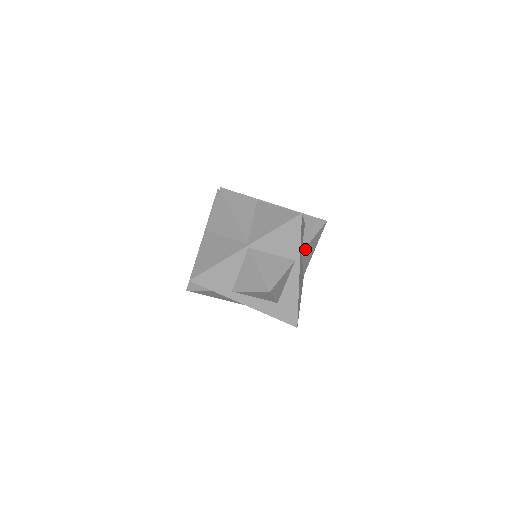
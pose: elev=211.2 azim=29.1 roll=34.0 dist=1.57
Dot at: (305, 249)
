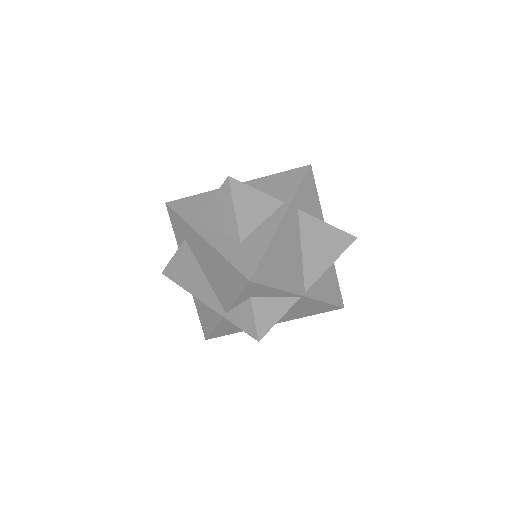
Dot at: (308, 218)
